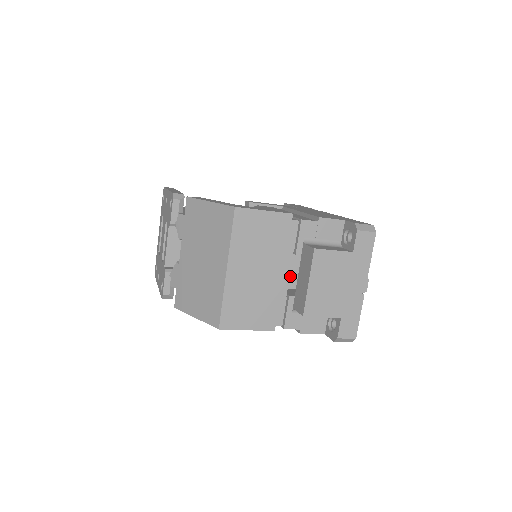
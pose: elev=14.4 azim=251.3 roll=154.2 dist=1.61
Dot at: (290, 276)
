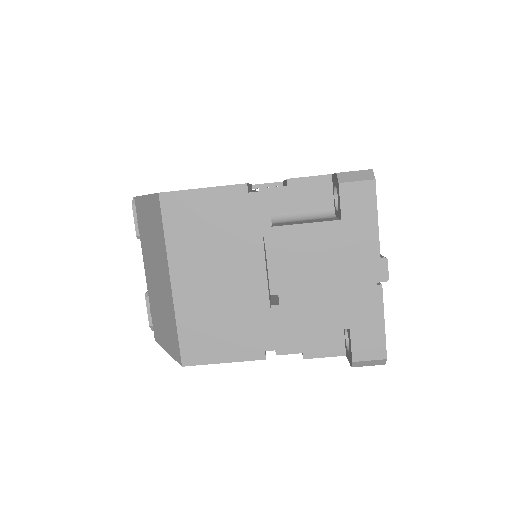
Dot at: occluded
